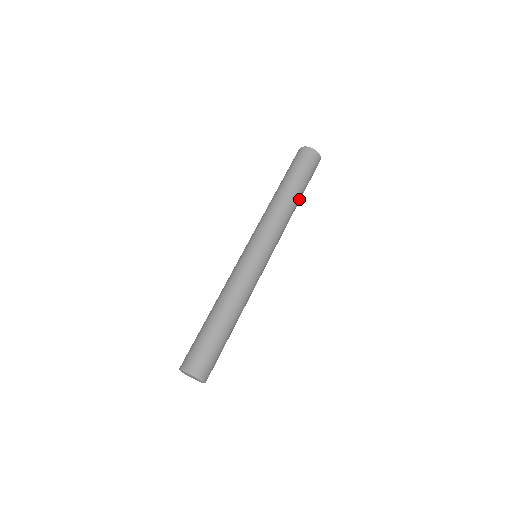
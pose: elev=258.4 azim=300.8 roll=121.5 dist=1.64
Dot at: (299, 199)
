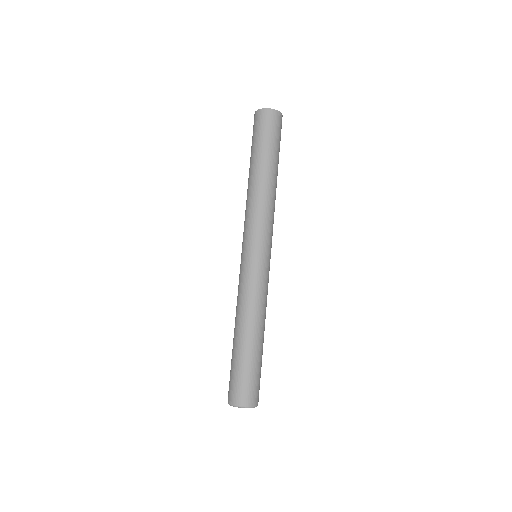
Dot at: (276, 173)
